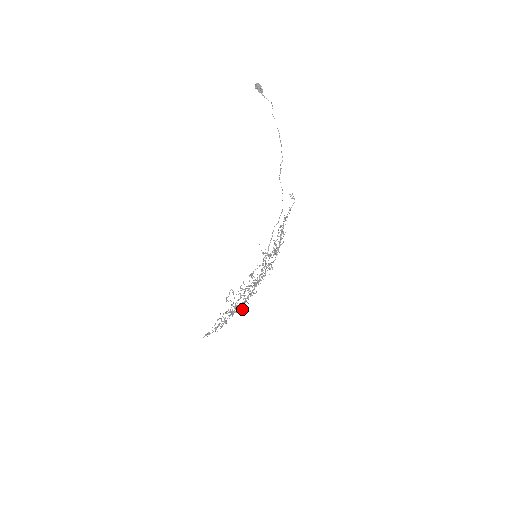
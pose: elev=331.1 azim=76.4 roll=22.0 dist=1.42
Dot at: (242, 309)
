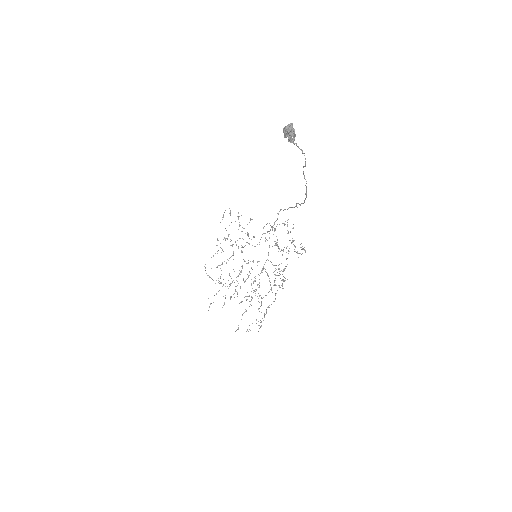
Dot at: occluded
